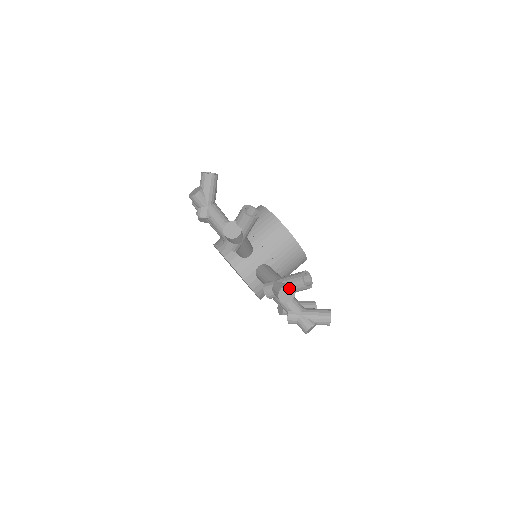
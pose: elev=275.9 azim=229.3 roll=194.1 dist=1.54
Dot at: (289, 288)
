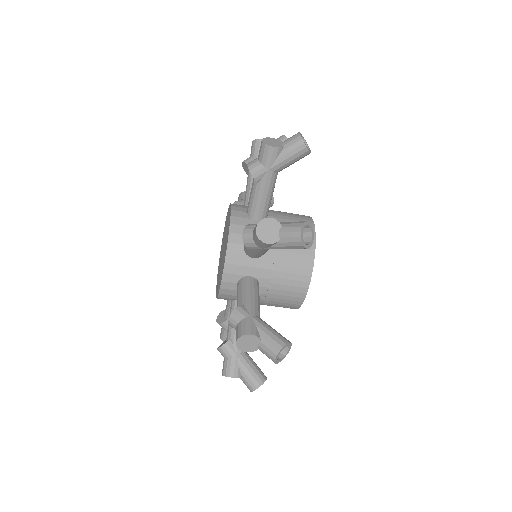
Dot at: (239, 377)
